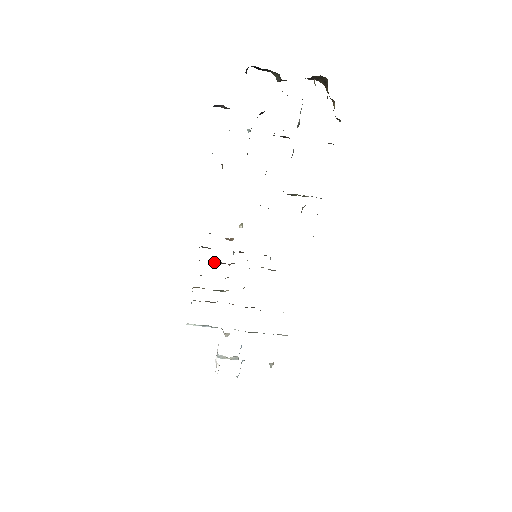
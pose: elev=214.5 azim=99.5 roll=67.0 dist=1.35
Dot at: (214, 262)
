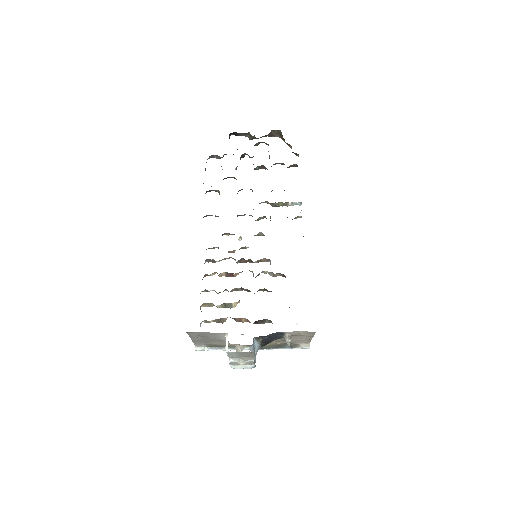
Dot at: (220, 275)
